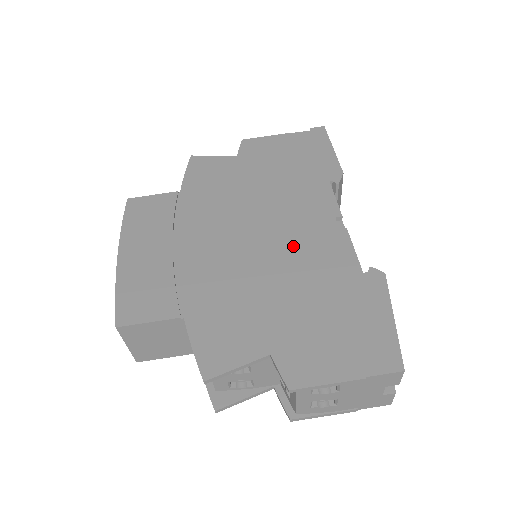
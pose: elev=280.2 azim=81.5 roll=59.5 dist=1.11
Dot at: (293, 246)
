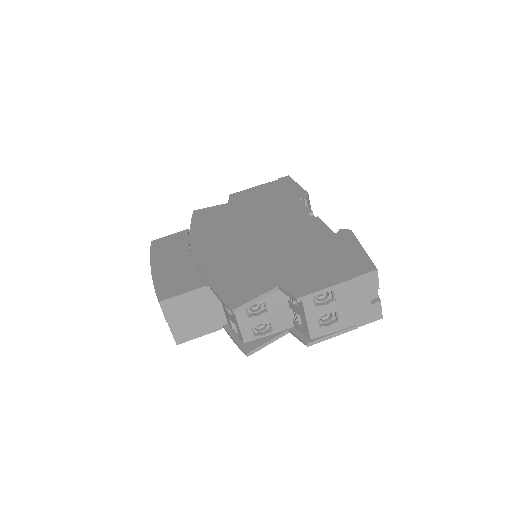
Dot at: (281, 233)
